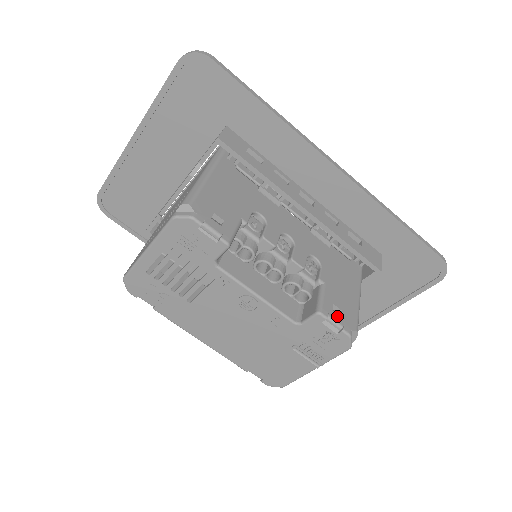
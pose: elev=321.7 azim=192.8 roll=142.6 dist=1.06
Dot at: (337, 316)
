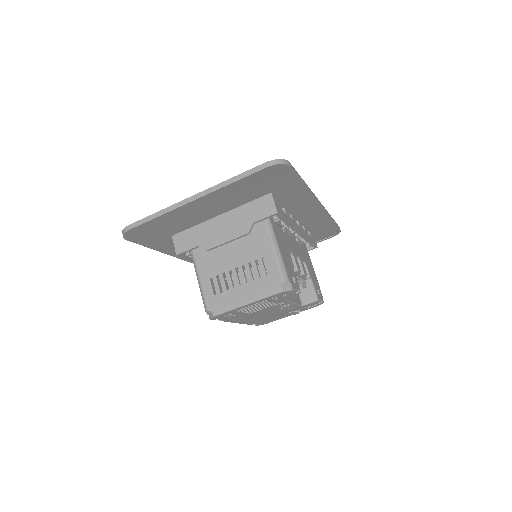
Dot at: (320, 295)
